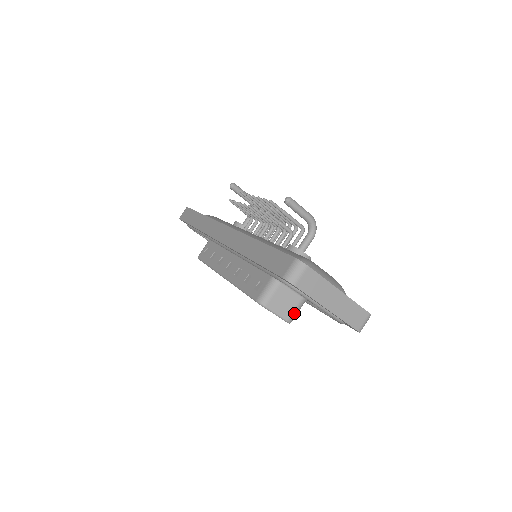
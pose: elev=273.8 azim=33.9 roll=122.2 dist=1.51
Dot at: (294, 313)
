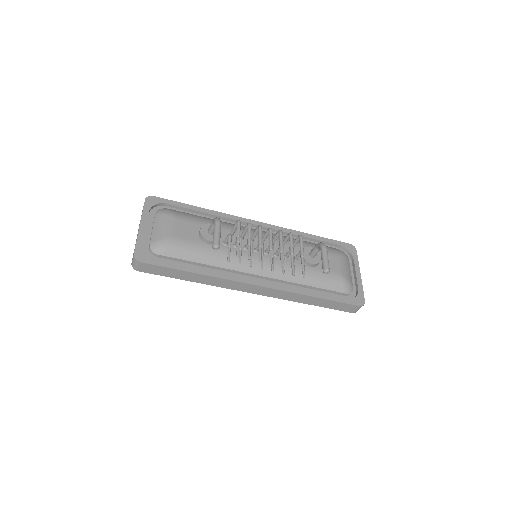
Dot at: occluded
